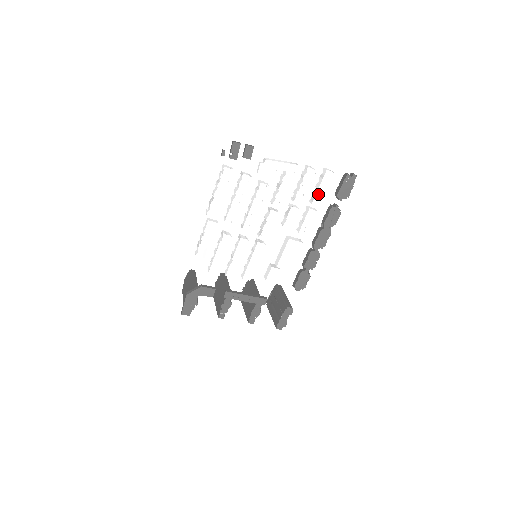
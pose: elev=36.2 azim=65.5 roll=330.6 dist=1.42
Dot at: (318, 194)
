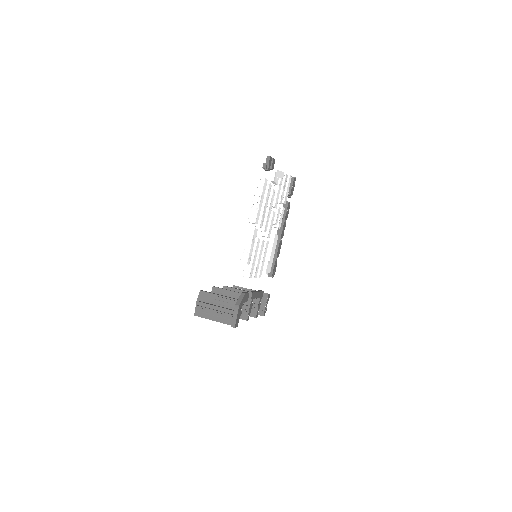
Dot at: (286, 194)
